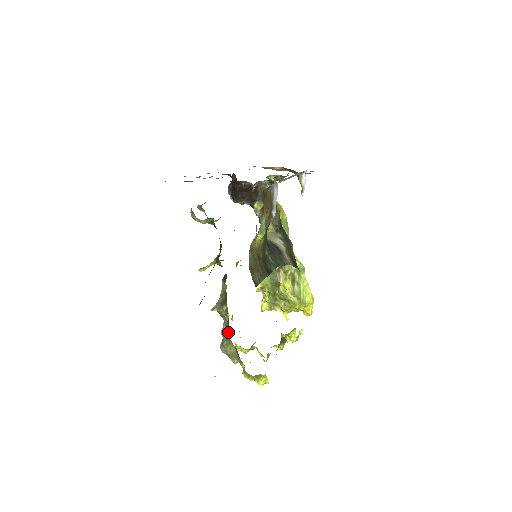
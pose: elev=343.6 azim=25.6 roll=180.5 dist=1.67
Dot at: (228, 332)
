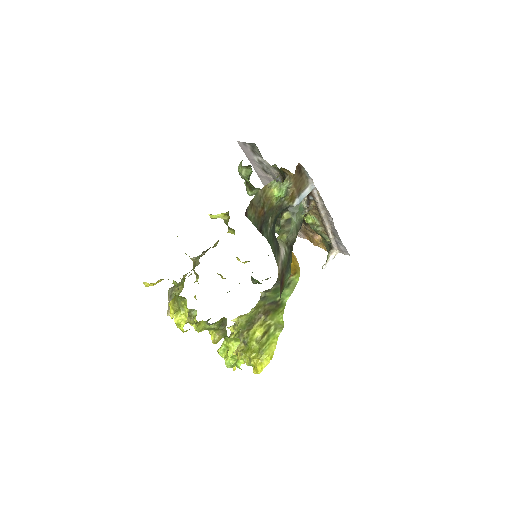
Dot at: occluded
